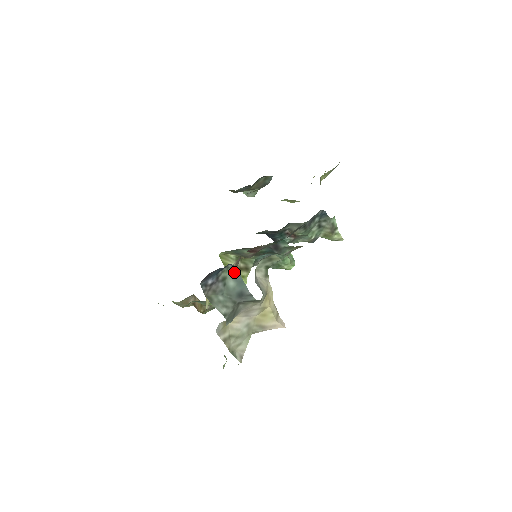
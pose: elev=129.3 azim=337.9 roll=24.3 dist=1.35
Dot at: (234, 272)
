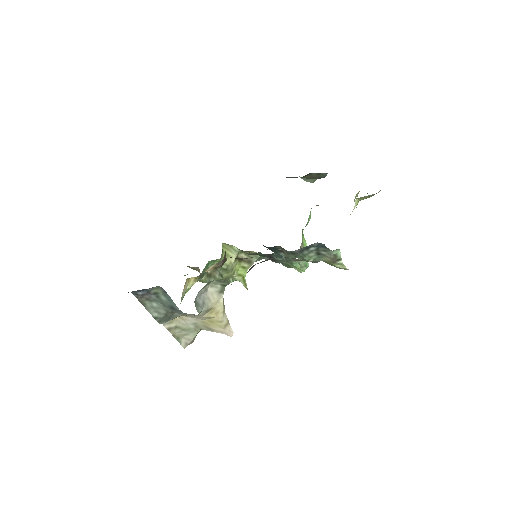
Dot at: (164, 292)
